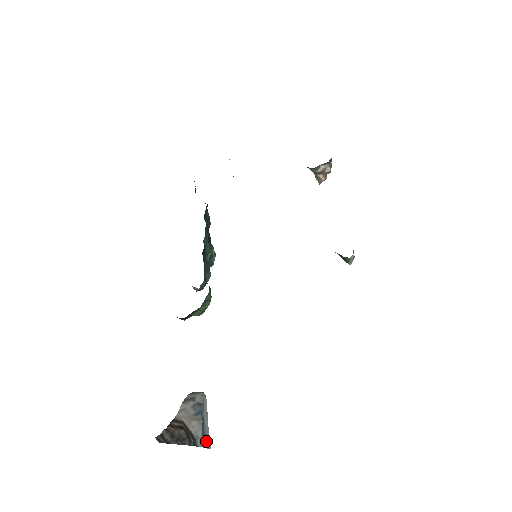
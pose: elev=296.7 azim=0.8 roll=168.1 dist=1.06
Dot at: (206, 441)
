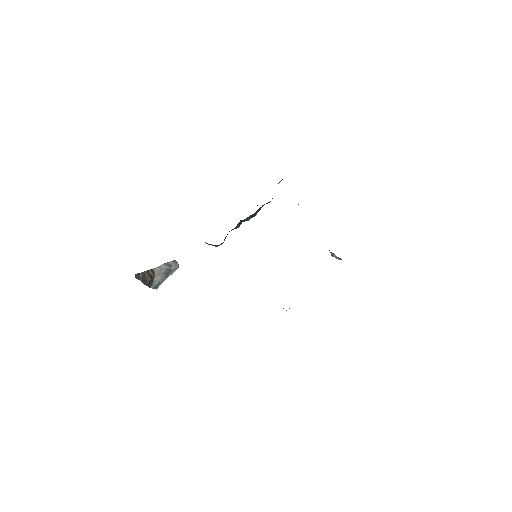
Dot at: (157, 286)
